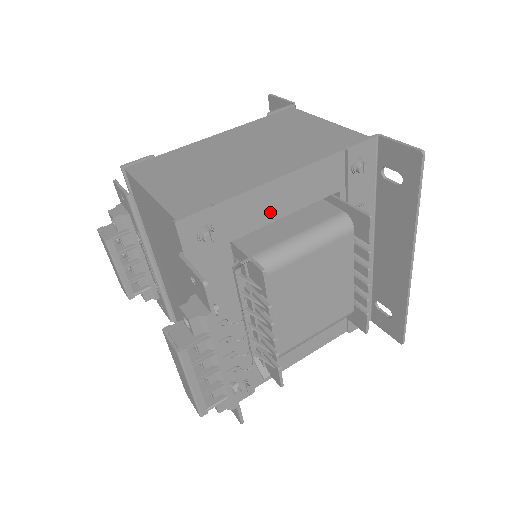
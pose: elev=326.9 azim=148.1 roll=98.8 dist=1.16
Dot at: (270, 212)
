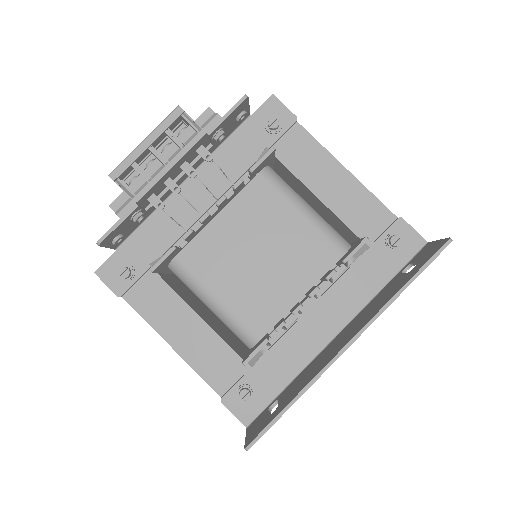
Dot at: (313, 178)
